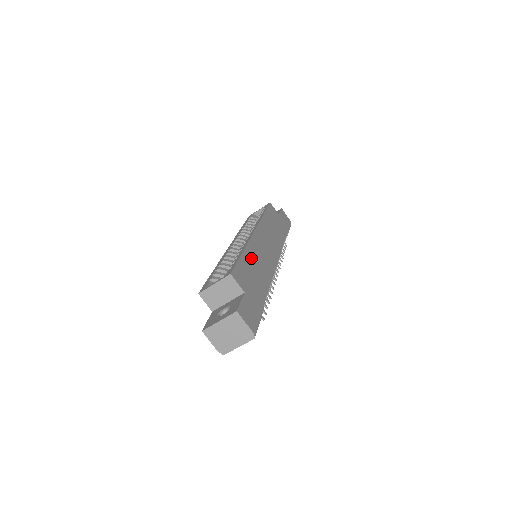
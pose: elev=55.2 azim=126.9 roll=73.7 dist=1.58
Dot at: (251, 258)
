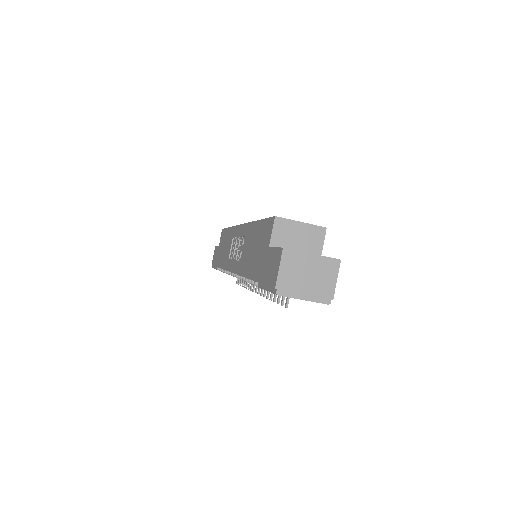
Dot at: occluded
